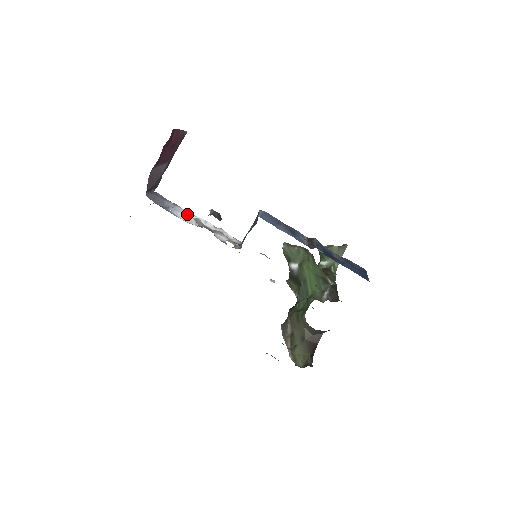
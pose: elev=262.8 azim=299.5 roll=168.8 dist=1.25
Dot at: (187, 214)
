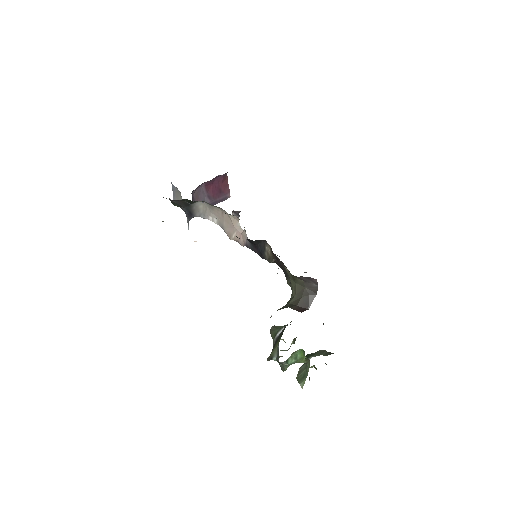
Dot at: (213, 216)
